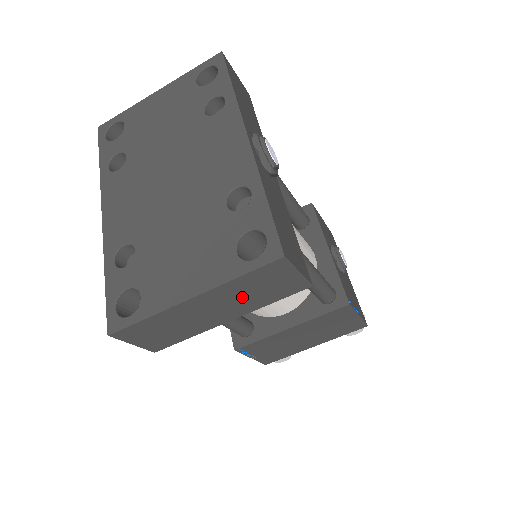
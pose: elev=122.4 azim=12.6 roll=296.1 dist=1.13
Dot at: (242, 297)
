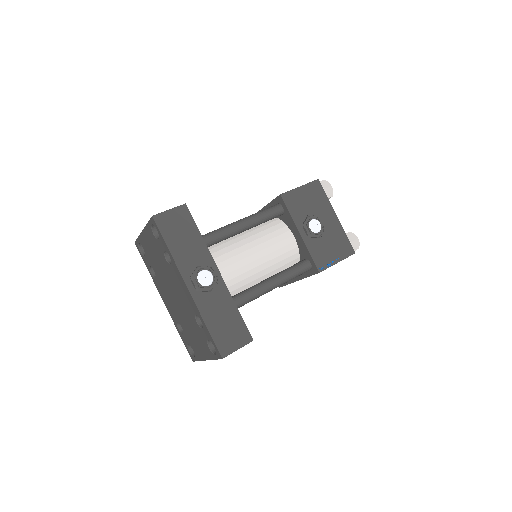
Dot at: occluded
